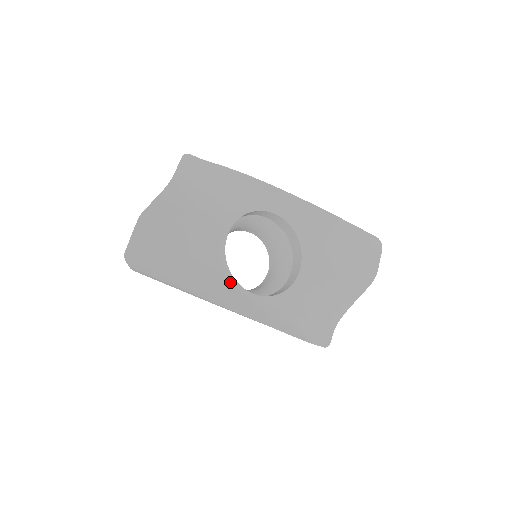
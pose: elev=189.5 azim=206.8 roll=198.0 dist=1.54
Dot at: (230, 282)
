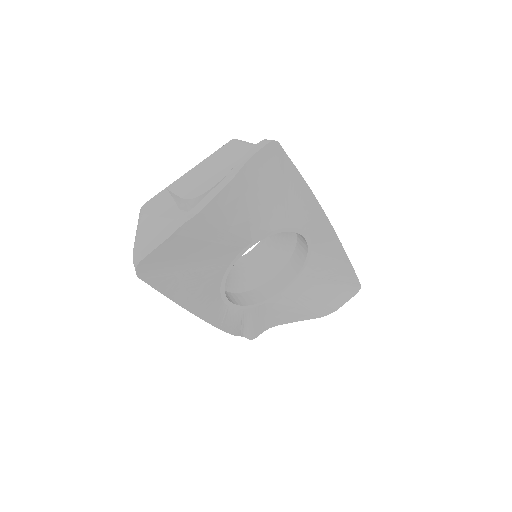
Dot at: (219, 290)
